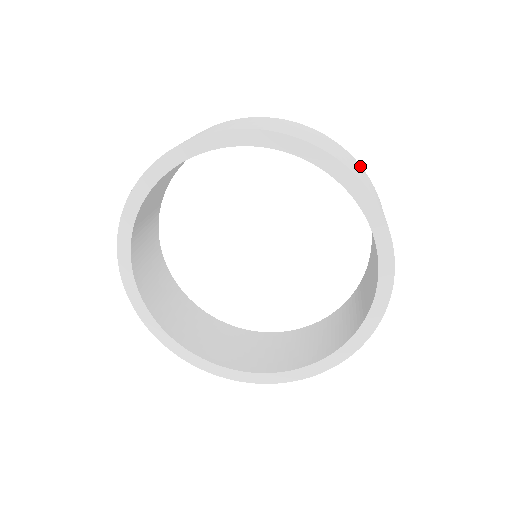
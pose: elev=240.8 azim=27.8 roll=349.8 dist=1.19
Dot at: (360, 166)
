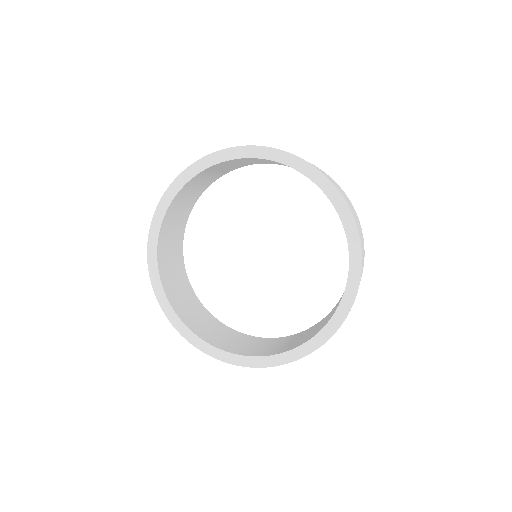
Dot at: (359, 222)
